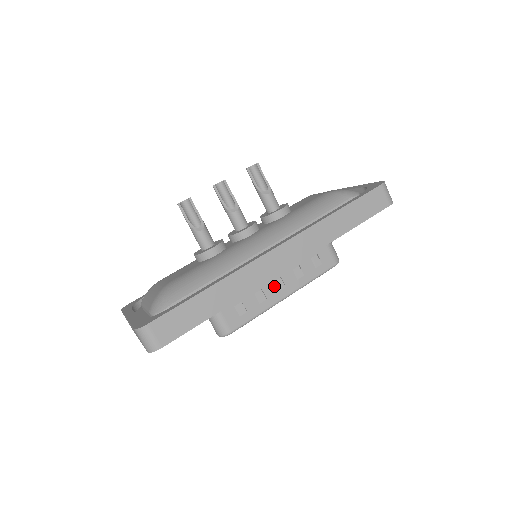
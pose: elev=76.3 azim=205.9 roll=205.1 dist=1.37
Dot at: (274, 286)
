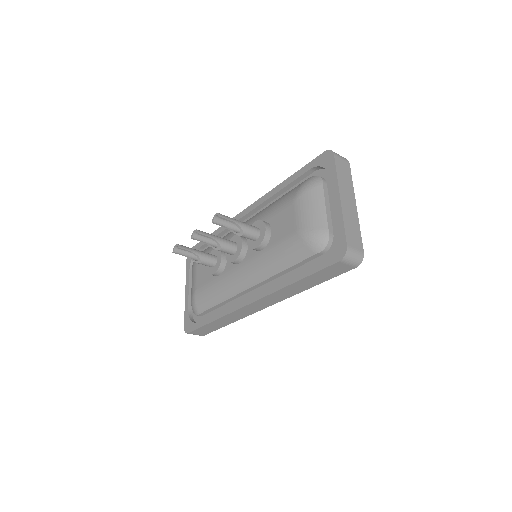
Dot at: occluded
